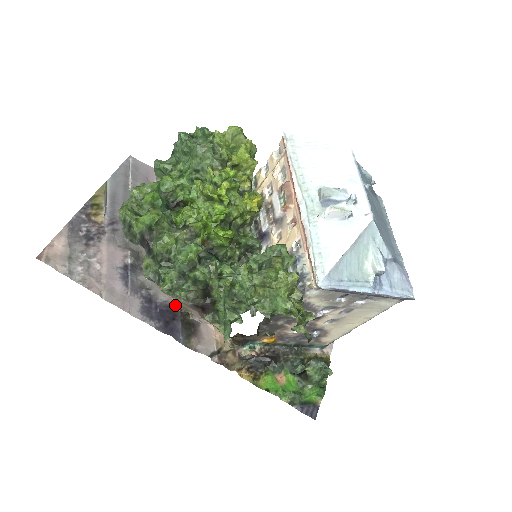
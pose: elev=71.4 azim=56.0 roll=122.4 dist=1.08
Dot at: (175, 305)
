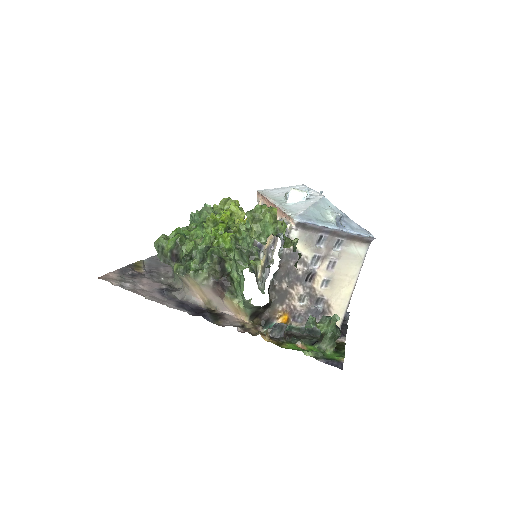
Dot at: (202, 306)
